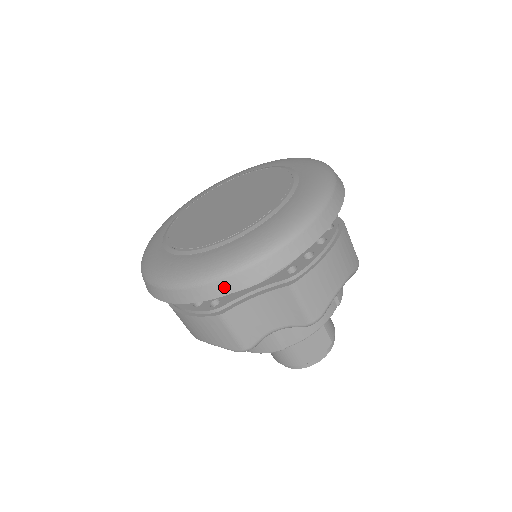
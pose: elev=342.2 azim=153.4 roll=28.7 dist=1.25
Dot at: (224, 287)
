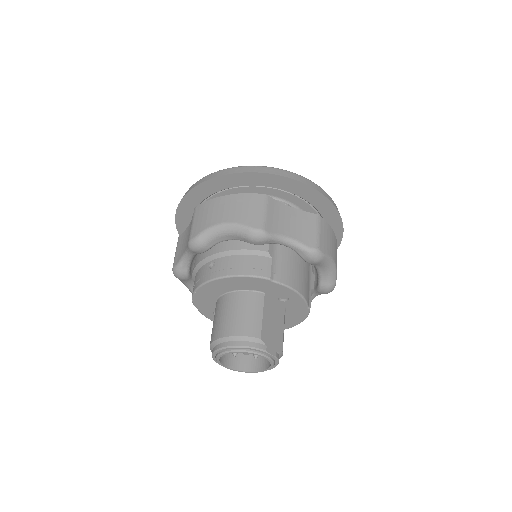
Dot at: (288, 174)
